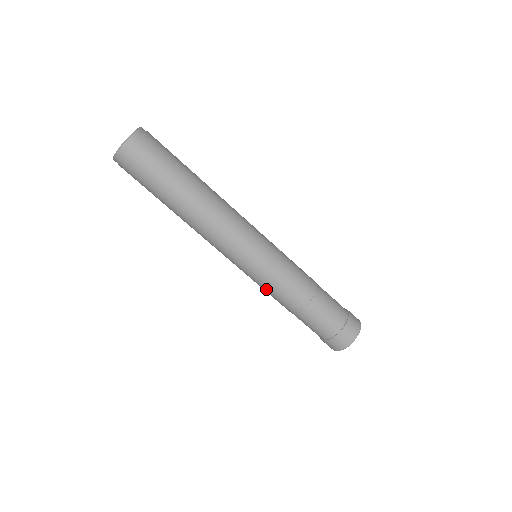
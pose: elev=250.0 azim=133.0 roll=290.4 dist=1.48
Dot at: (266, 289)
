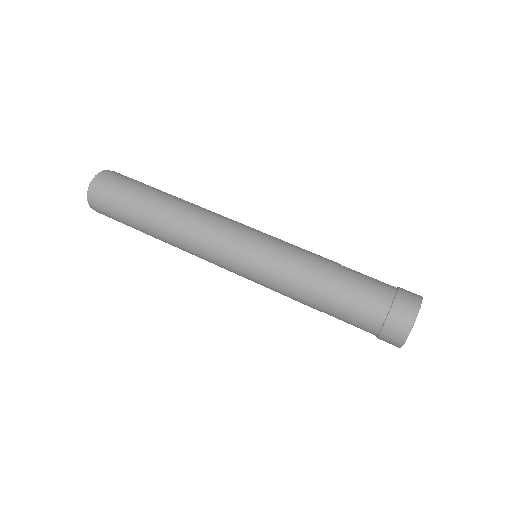
Dot at: (287, 256)
